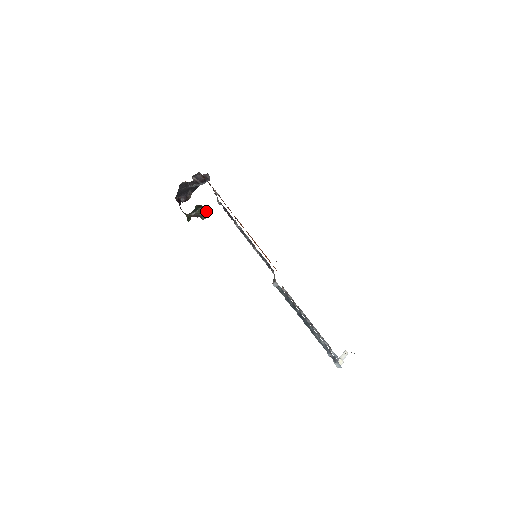
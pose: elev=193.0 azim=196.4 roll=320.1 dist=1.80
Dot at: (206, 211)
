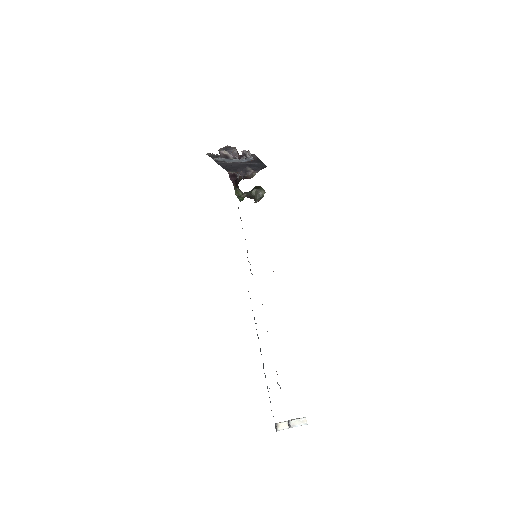
Dot at: (261, 194)
